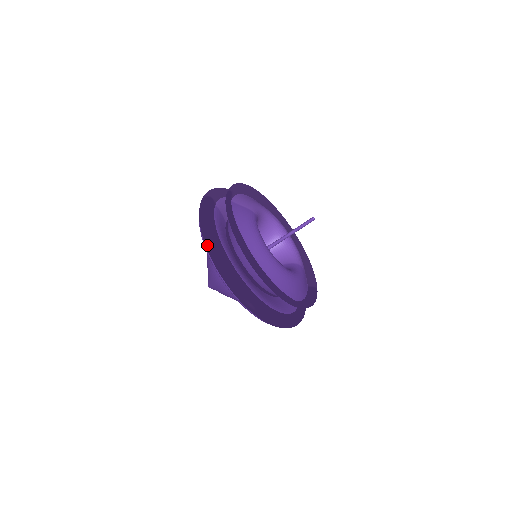
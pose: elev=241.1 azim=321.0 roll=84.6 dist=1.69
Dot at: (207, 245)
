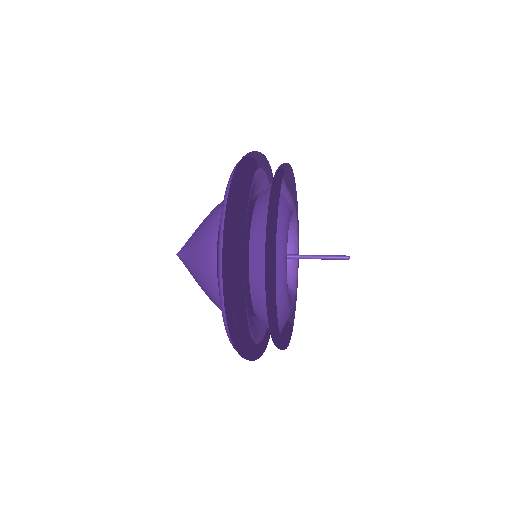
Dot at: (229, 220)
